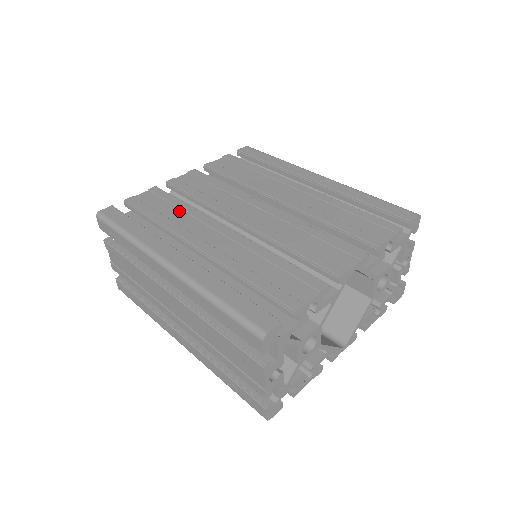
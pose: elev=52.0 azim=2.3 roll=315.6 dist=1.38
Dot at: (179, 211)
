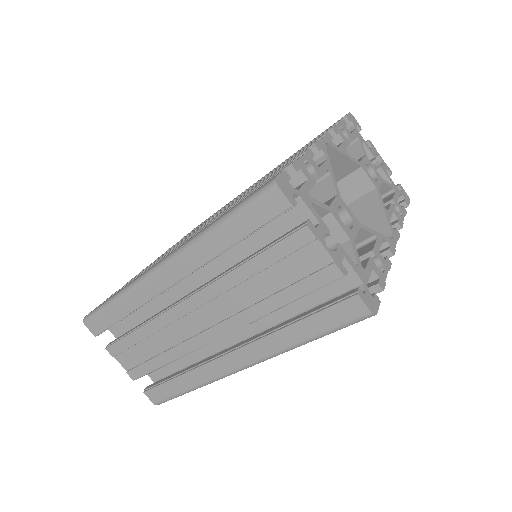
Dot at: occluded
